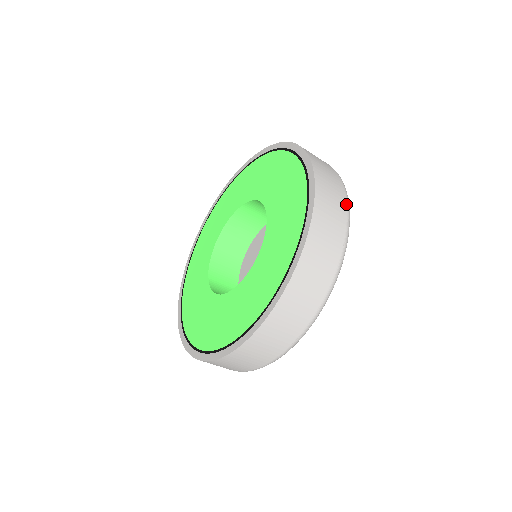
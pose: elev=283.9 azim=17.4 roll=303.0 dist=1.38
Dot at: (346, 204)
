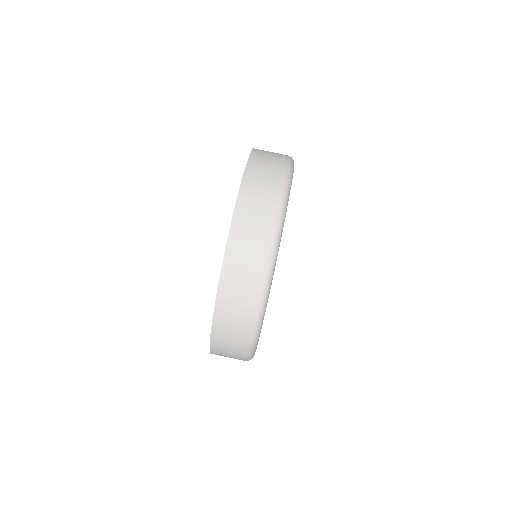
Dot at: (281, 187)
